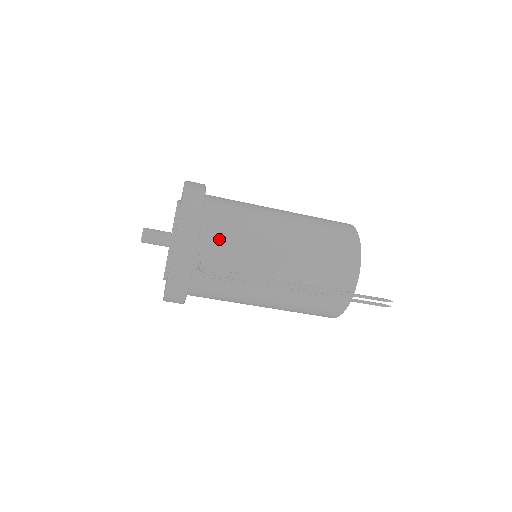
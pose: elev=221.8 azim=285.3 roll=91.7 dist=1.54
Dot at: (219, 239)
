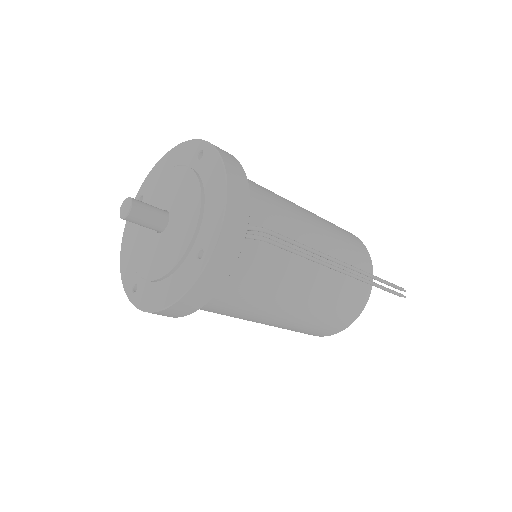
Dot at: (259, 201)
